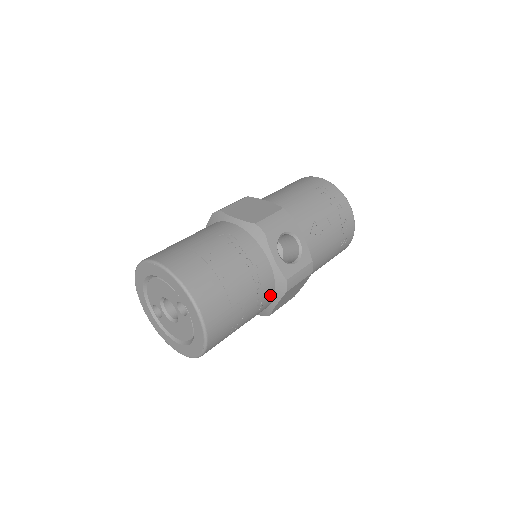
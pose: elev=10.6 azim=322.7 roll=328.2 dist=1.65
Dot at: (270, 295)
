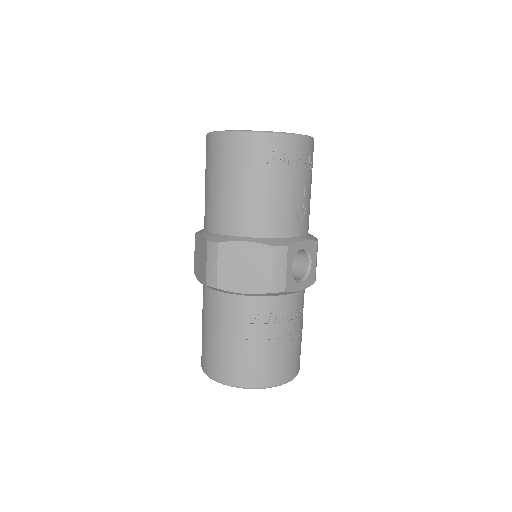
Dot at: occluded
